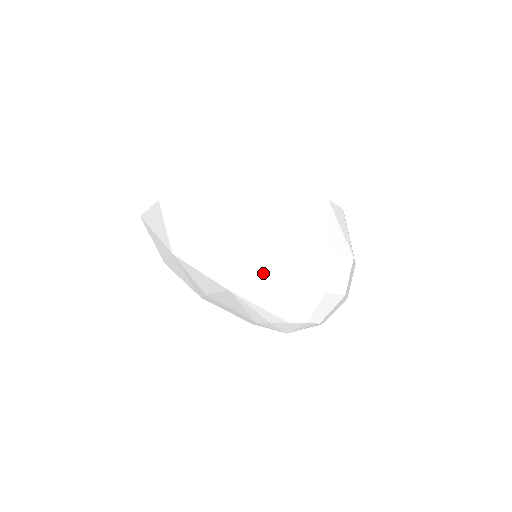
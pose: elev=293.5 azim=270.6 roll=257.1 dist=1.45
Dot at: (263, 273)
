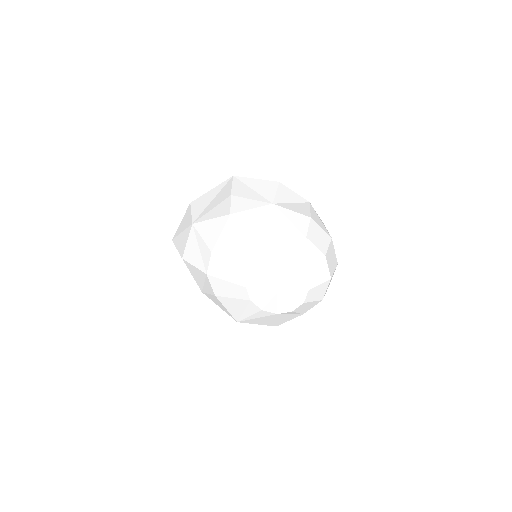
Dot at: (258, 212)
